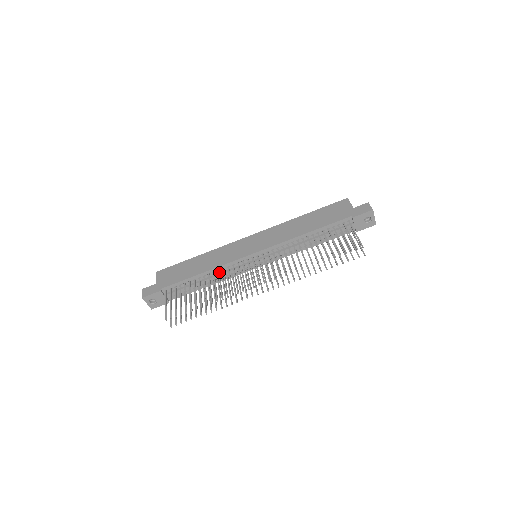
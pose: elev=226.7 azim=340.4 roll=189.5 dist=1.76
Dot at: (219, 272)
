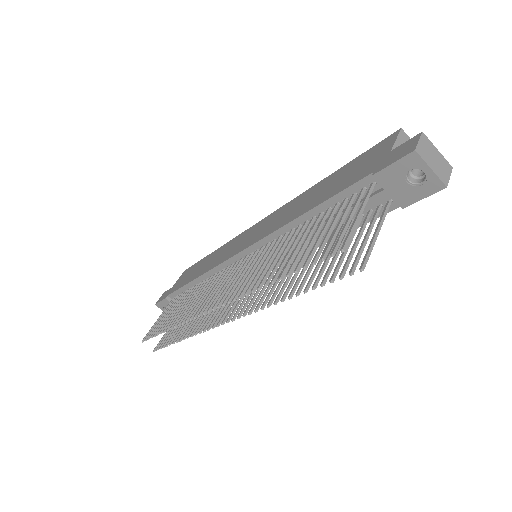
Dot at: (209, 279)
